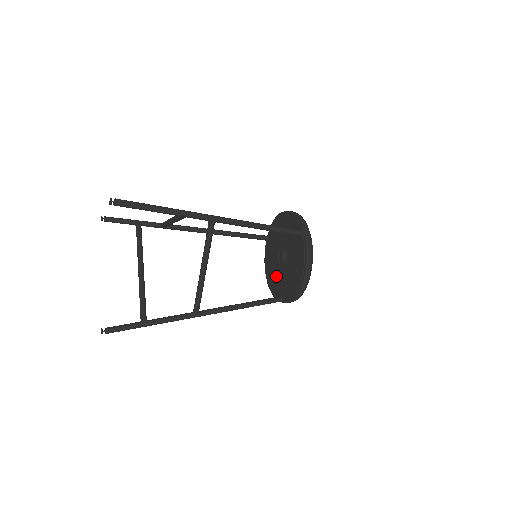
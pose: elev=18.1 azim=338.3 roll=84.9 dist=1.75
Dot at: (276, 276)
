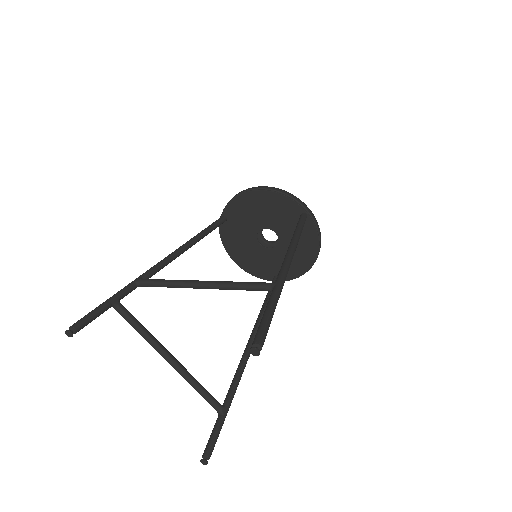
Dot at: (257, 258)
